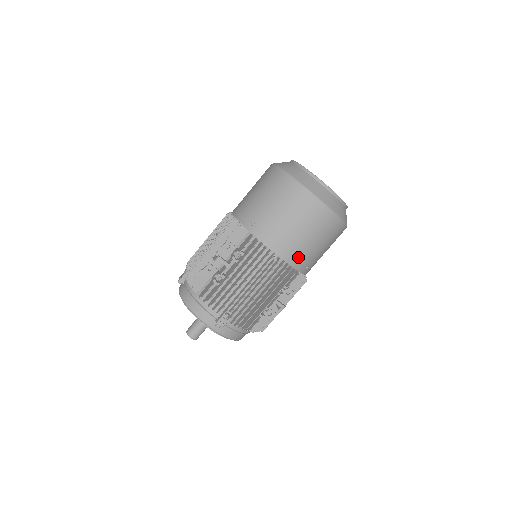
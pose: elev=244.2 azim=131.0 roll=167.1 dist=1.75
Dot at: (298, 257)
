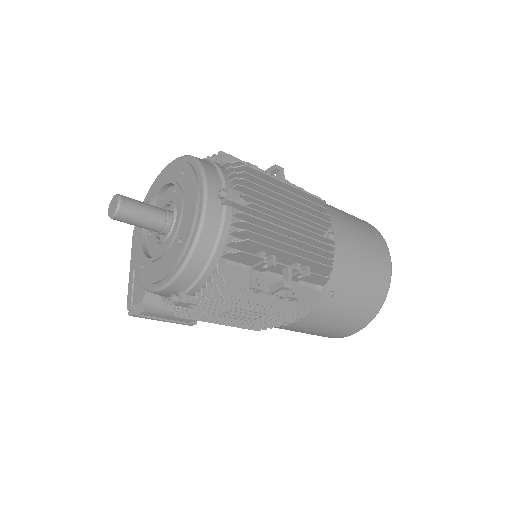
Dot at: (344, 263)
